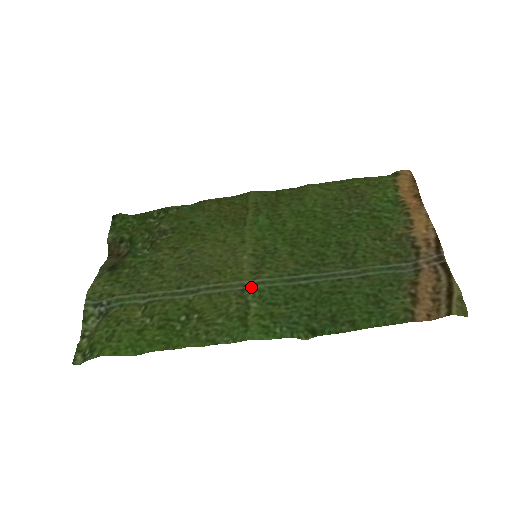
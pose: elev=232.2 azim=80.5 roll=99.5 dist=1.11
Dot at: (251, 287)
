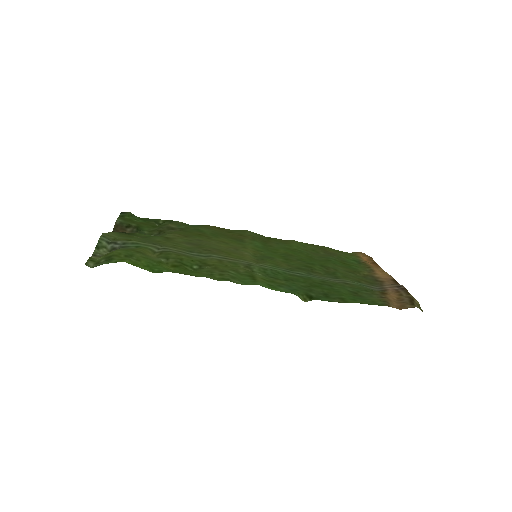
Dot at: (256, 265)
